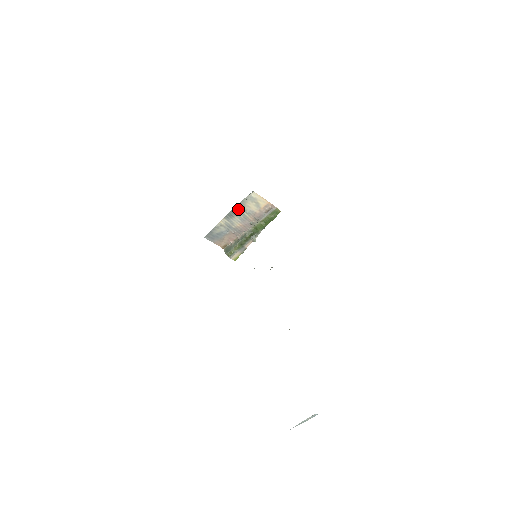
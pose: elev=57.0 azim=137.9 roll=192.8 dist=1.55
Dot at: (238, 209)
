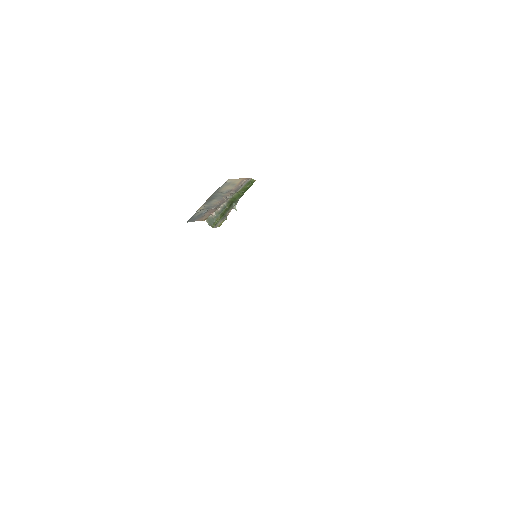
Dot at: (215, 195)
